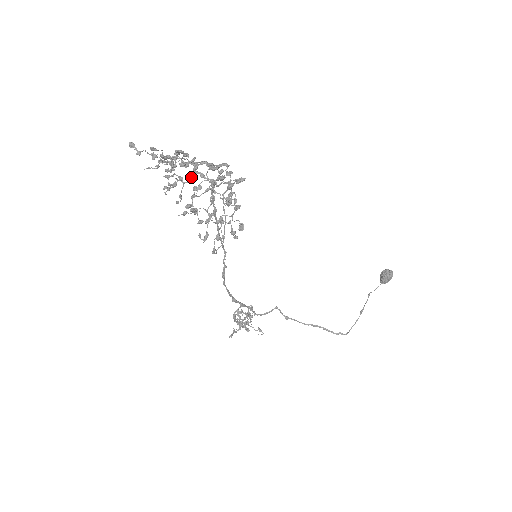
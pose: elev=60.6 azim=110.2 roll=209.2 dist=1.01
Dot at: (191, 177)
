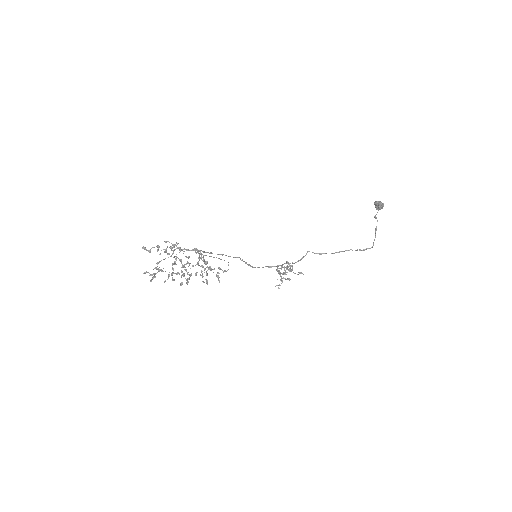
Dot at: (183, 251)
